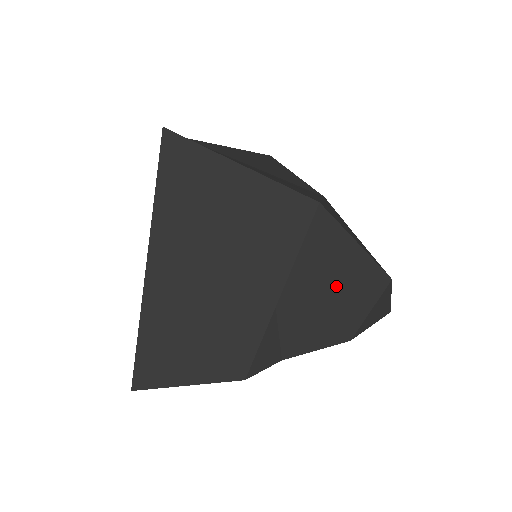
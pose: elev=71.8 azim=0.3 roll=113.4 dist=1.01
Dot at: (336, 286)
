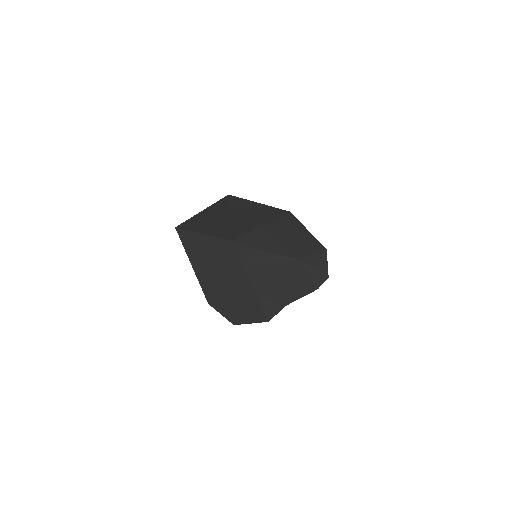
Dot at: (293, 237)
